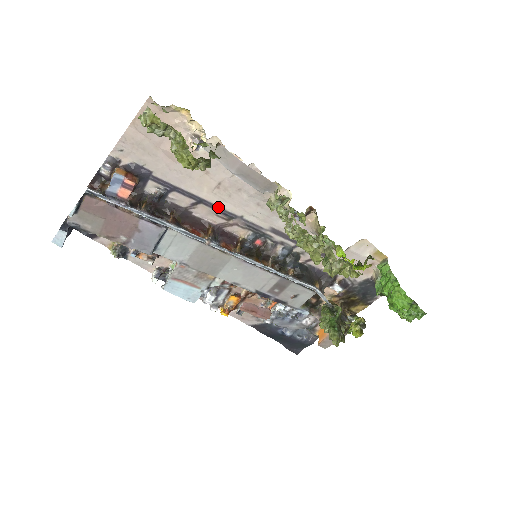
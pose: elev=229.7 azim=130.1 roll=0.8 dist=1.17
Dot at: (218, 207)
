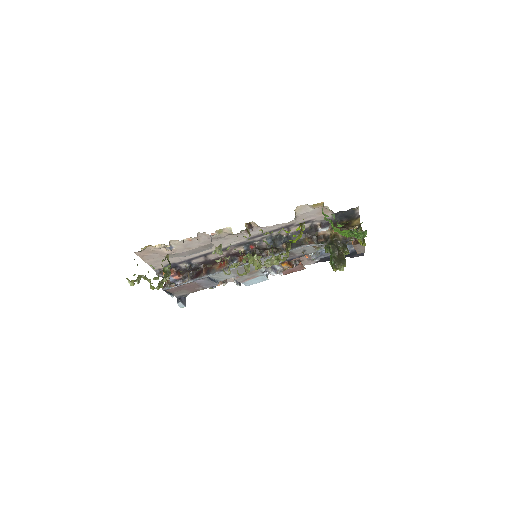
Dot at: occluded
